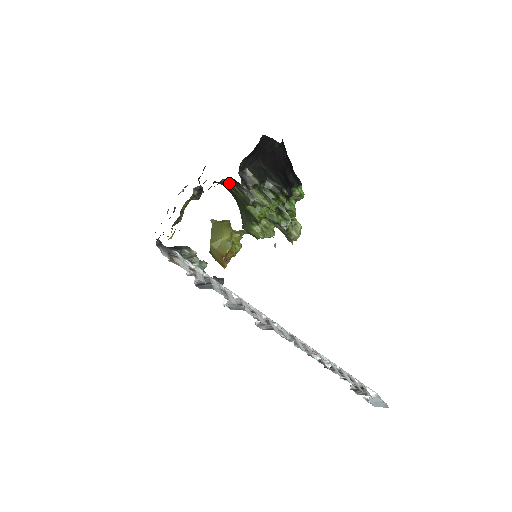
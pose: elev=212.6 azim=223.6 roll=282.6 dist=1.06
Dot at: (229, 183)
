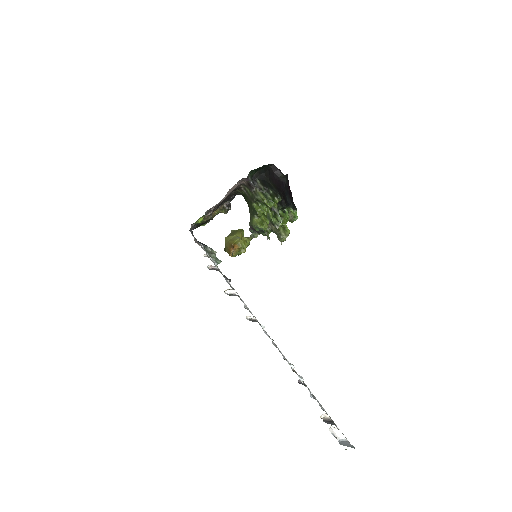
Dot at: (245, 187)
